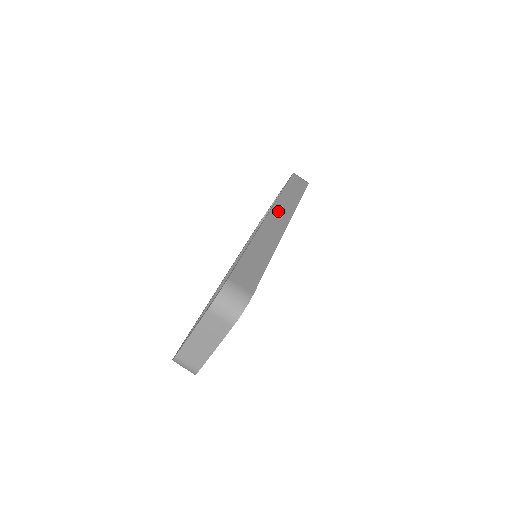
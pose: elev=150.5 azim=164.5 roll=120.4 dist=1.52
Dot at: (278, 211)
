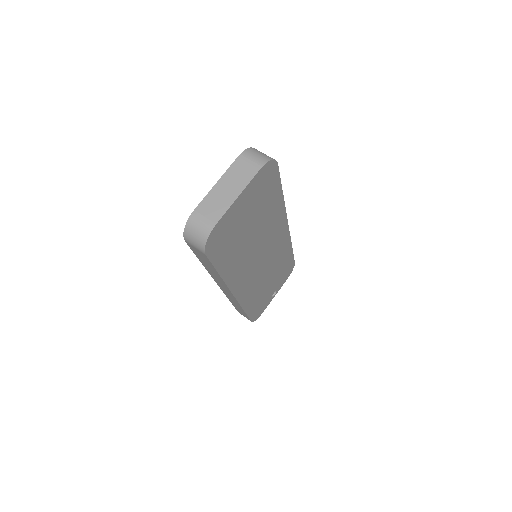
Dot at: occluded
